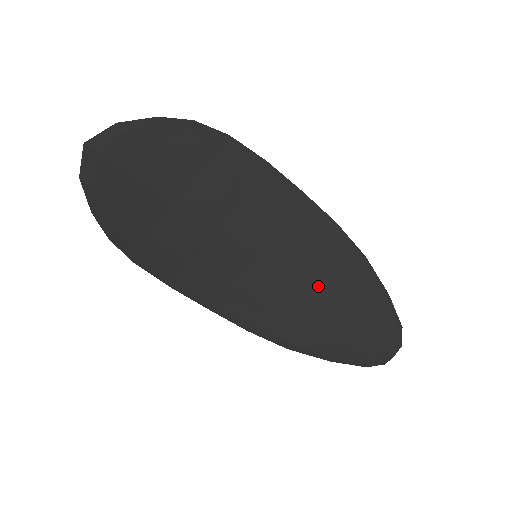
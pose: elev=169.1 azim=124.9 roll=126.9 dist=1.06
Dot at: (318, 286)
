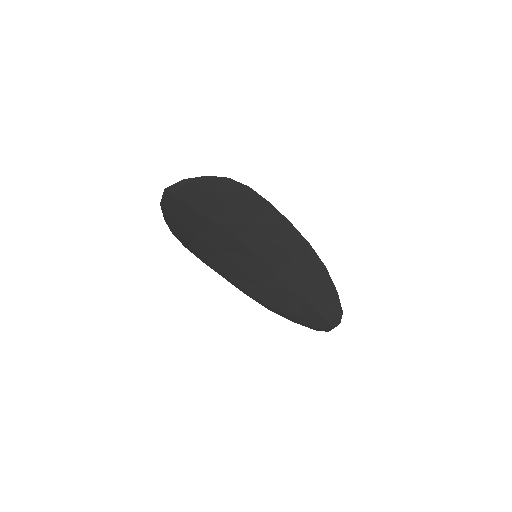
Dot at: (292, 279)
